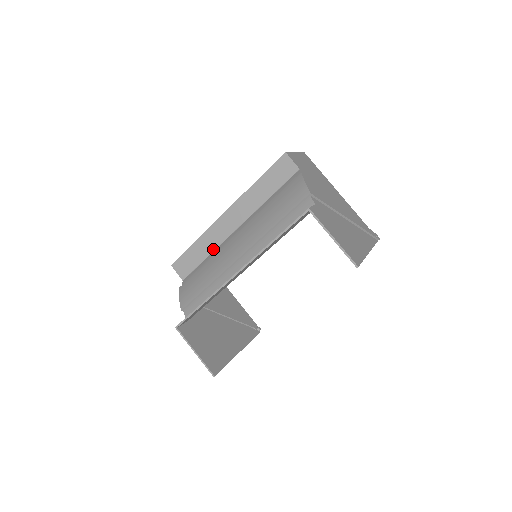
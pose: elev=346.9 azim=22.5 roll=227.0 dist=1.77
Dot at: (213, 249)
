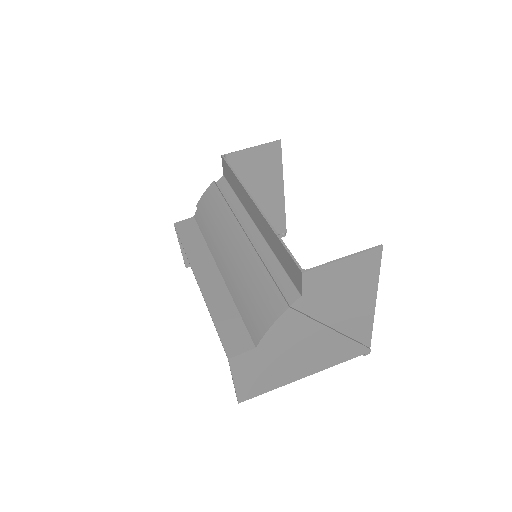
Dot at: (241, 201)
